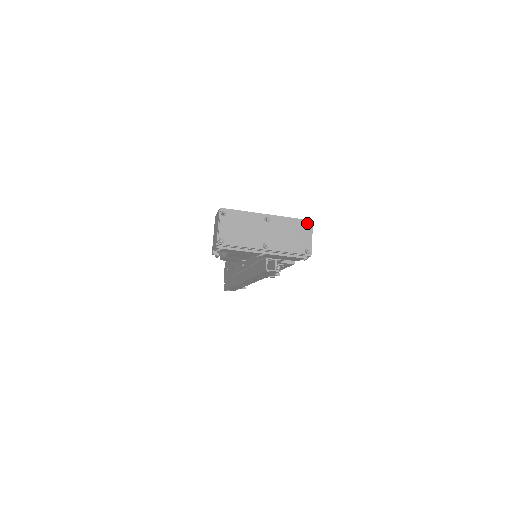
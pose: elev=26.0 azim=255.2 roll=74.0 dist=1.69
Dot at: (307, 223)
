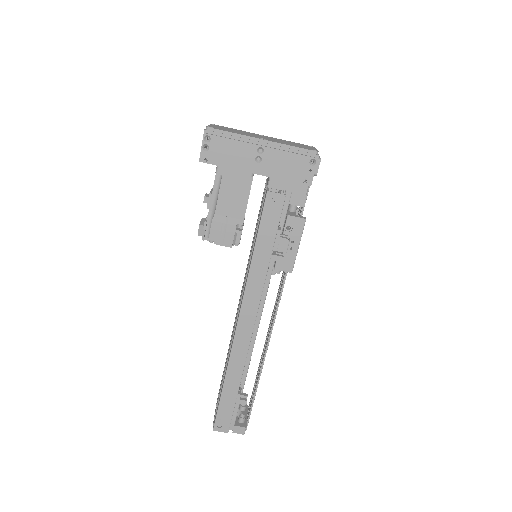
Dot at: occluded
